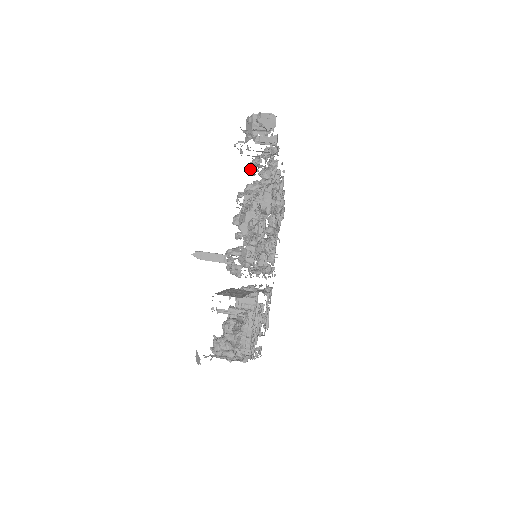
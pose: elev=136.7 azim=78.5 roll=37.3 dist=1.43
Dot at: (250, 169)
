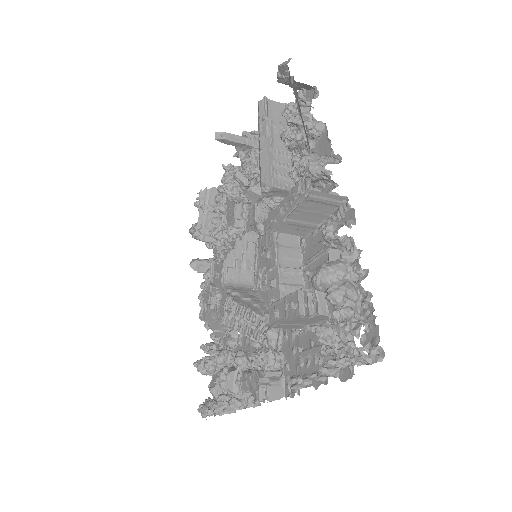
Dot at: (218, 195)
